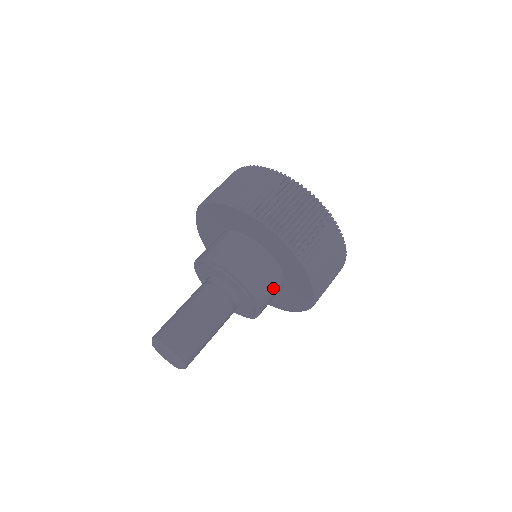
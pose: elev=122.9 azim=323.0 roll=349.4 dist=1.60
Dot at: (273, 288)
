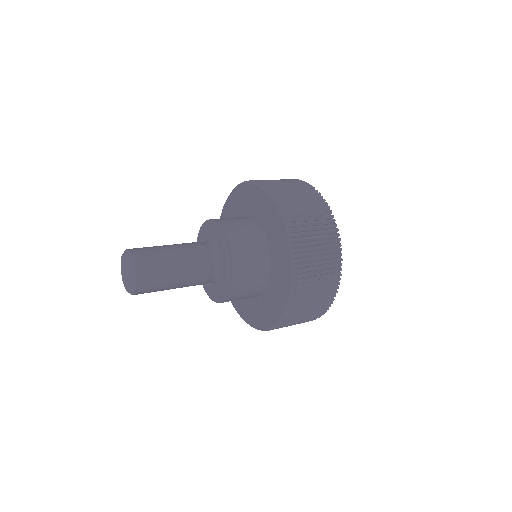
Dot at: (255, 259)
